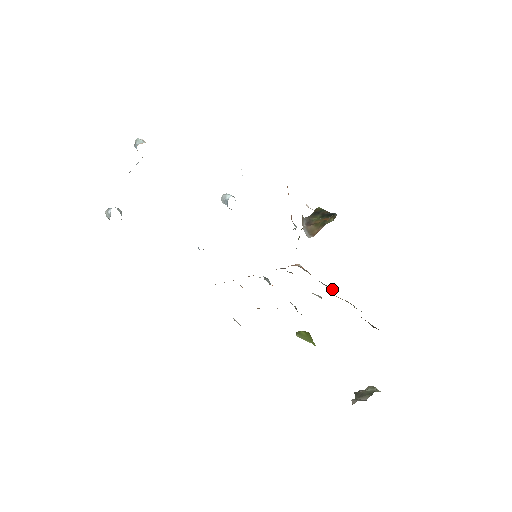
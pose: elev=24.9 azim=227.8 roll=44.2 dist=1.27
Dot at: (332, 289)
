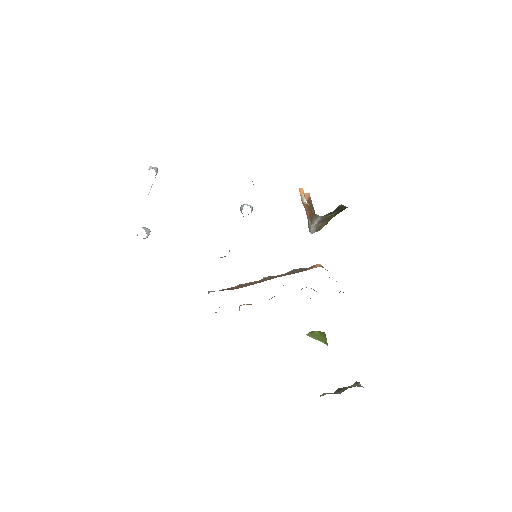
Dot at: occluded
